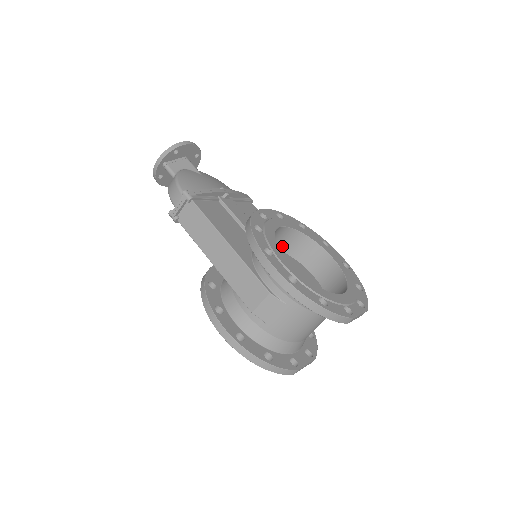
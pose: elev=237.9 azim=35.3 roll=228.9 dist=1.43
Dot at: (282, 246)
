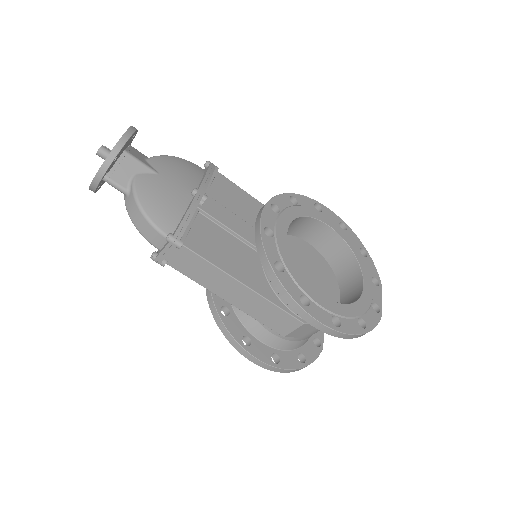
Dot at: occluded
